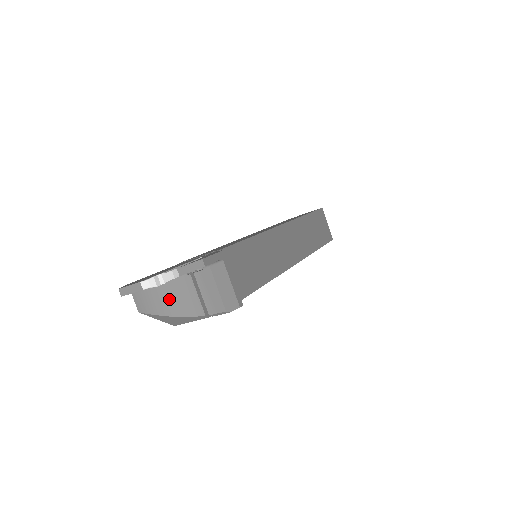
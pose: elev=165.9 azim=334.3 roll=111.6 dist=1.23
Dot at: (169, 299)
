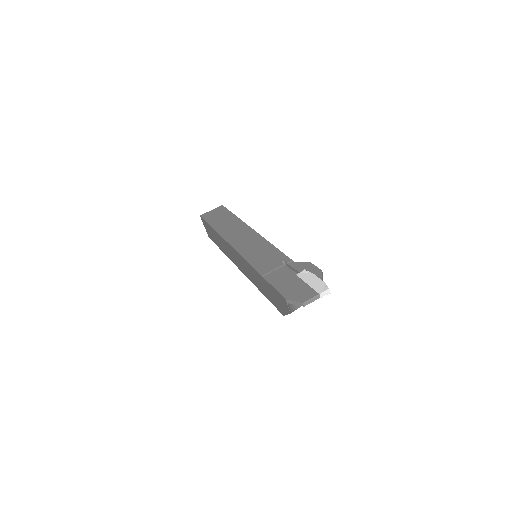
Dot at: occluded
